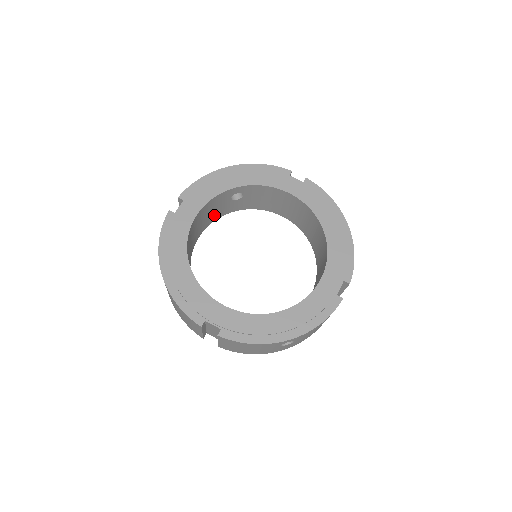
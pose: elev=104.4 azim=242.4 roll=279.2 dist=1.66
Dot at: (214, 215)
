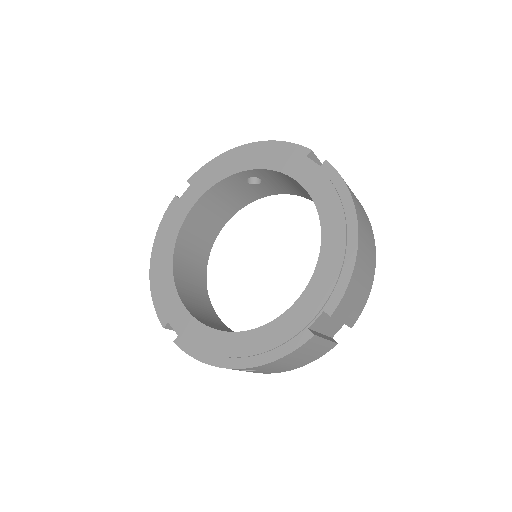
Dot at: (239, 200)
